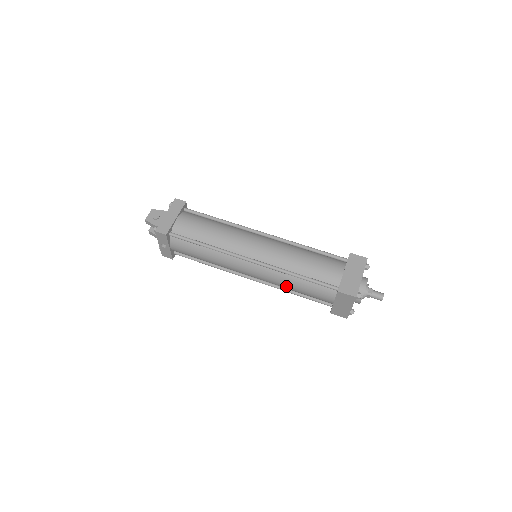
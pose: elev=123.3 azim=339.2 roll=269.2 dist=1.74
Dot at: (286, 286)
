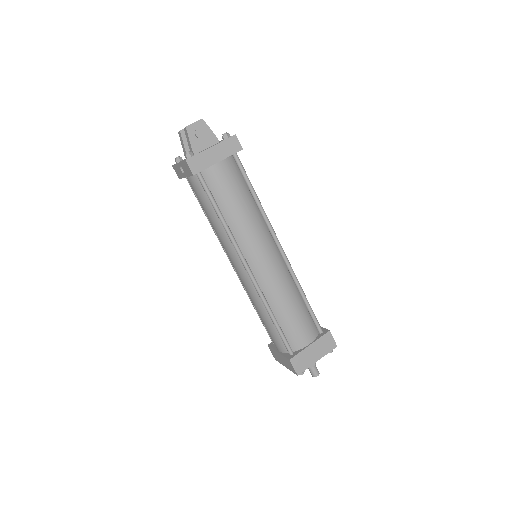
Dot at: (255, 307)
